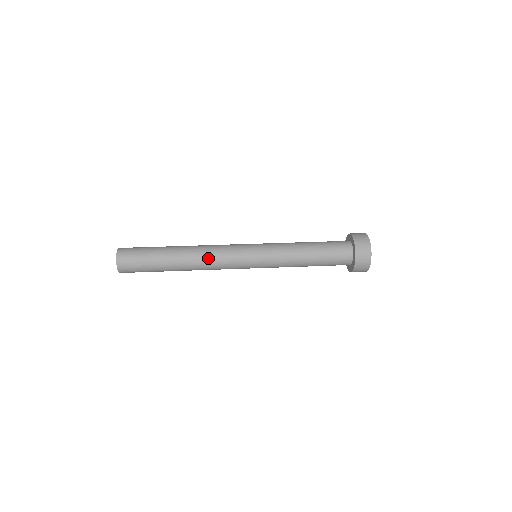
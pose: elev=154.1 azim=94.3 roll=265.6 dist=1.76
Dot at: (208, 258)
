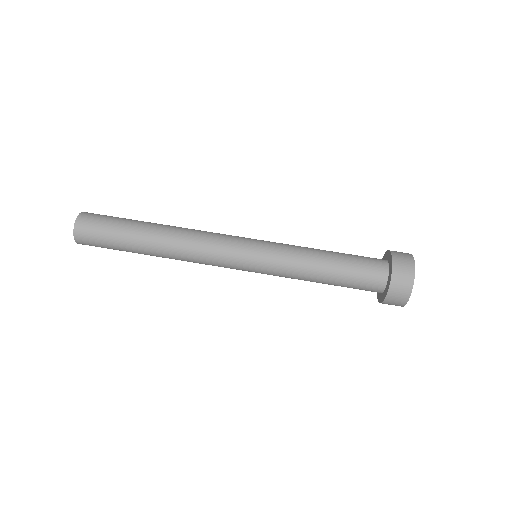
Dot at: (190, 251)
